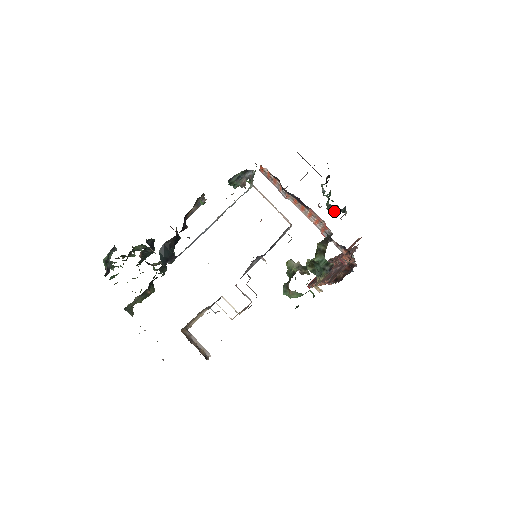
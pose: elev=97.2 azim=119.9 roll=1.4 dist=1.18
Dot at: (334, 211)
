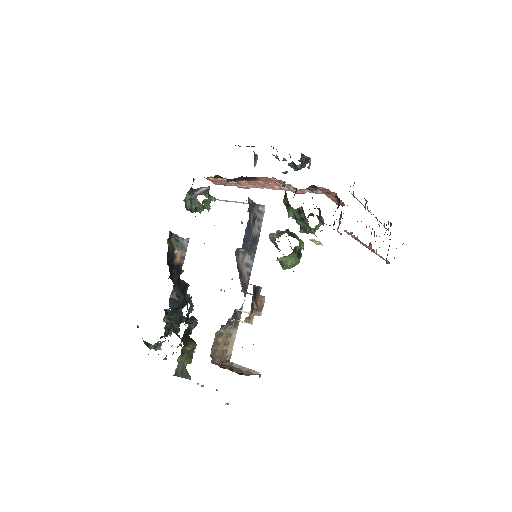
Dot at: (299, 167)
